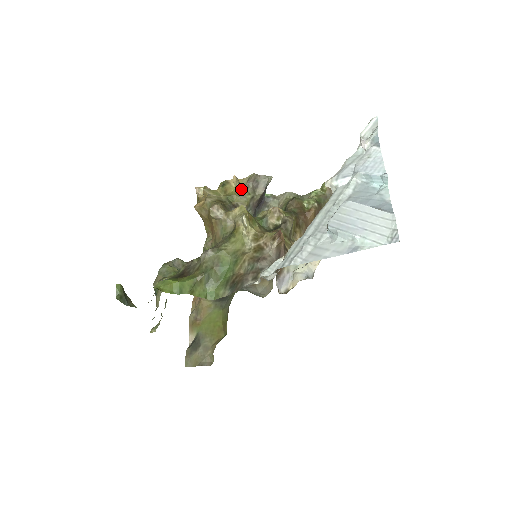
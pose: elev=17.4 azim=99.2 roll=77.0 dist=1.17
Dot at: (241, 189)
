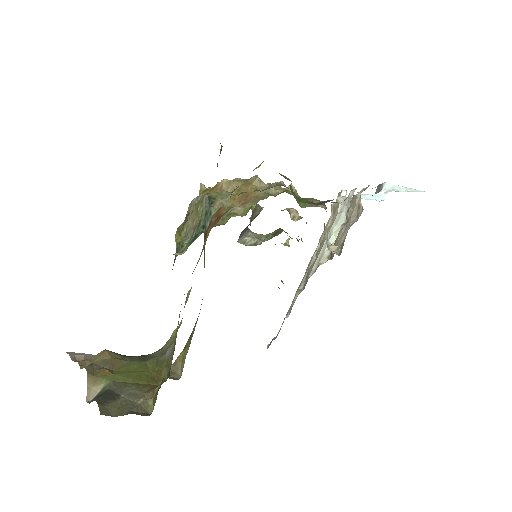
Dot at: occluded
